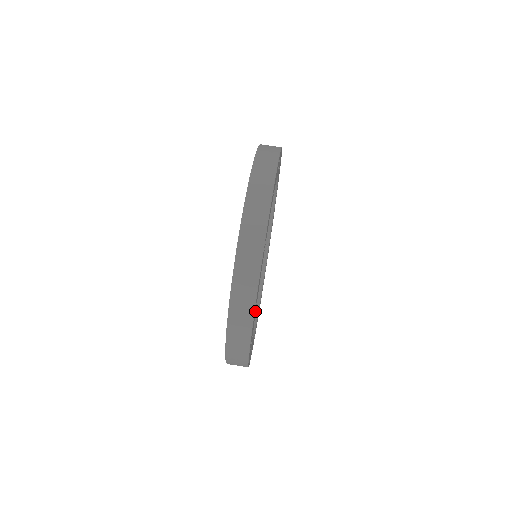
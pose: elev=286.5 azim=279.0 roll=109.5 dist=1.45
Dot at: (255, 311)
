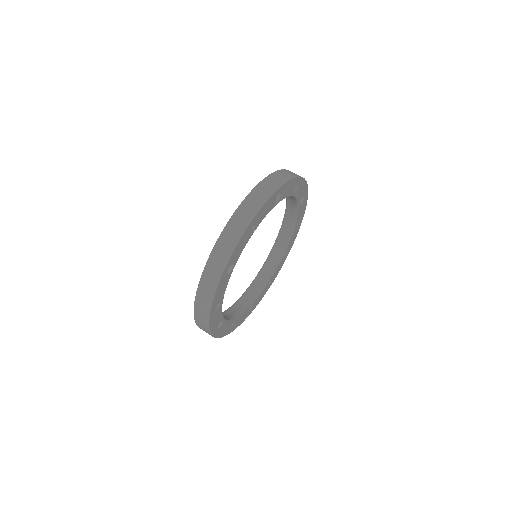
Dot at: (249, 236)
